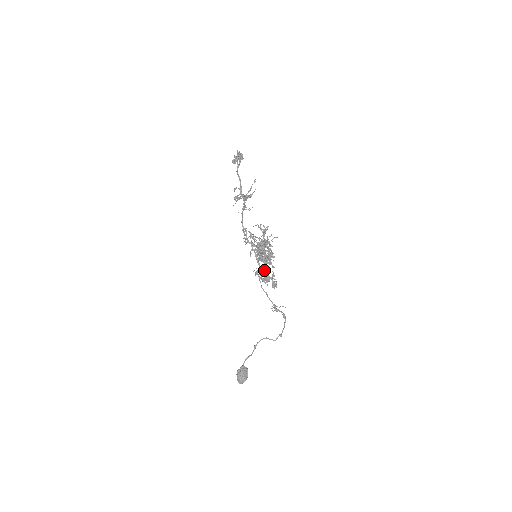
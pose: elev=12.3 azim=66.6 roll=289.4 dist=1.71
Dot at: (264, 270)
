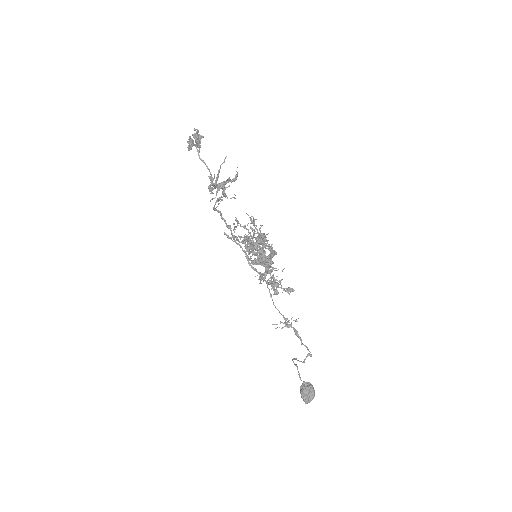
Dot at: (264, 274)
